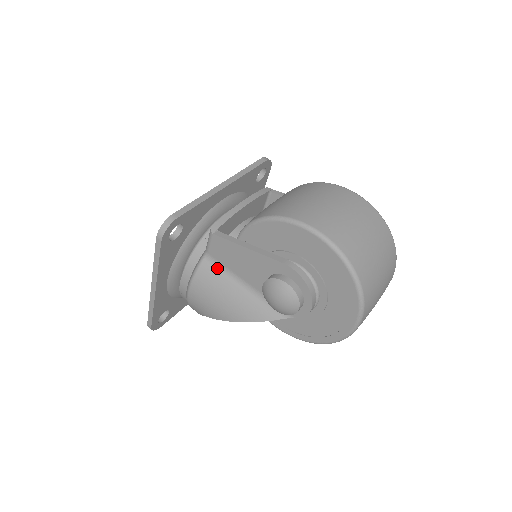
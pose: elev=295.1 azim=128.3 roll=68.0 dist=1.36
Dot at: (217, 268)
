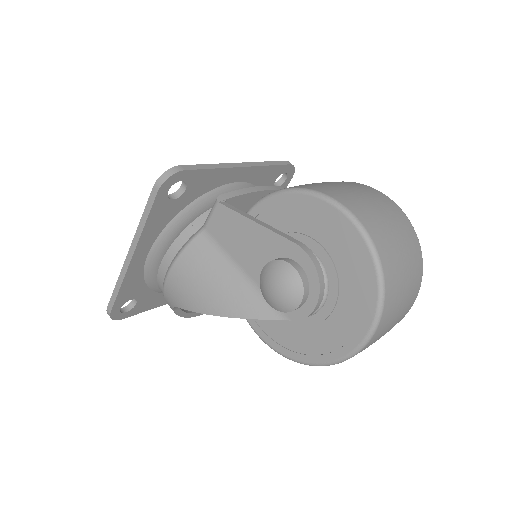
Dot at: (211, 247)
